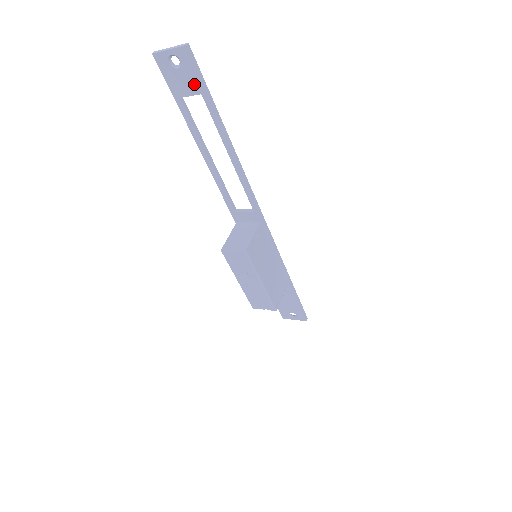
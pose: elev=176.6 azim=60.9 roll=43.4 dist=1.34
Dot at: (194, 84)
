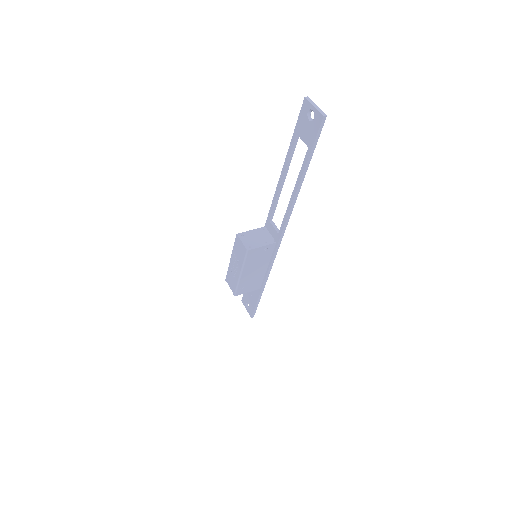
Dot at: (310, 138)
